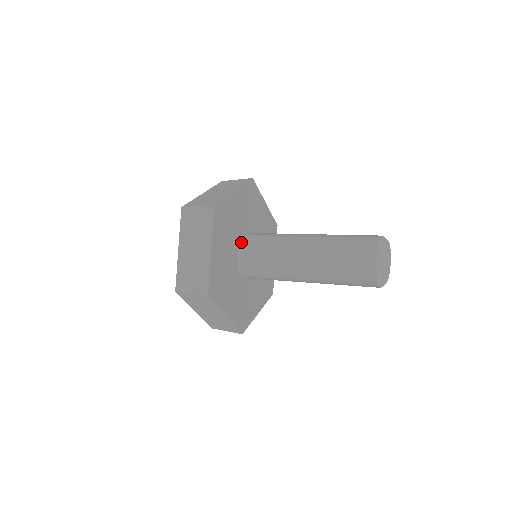
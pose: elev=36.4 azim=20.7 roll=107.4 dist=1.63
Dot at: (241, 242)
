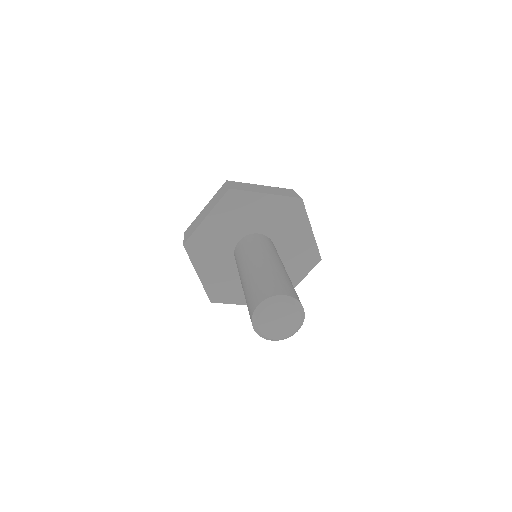
Dot at: (234, 251)
